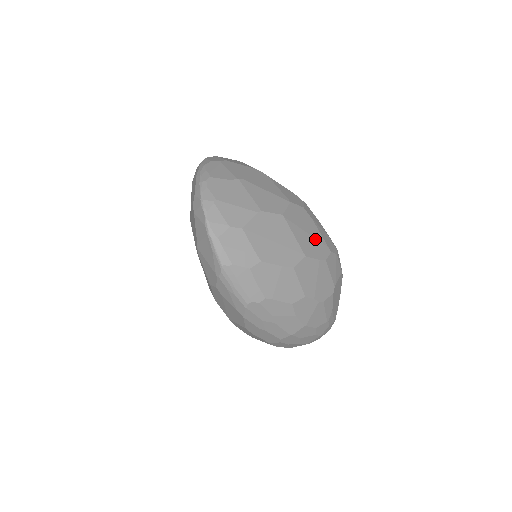
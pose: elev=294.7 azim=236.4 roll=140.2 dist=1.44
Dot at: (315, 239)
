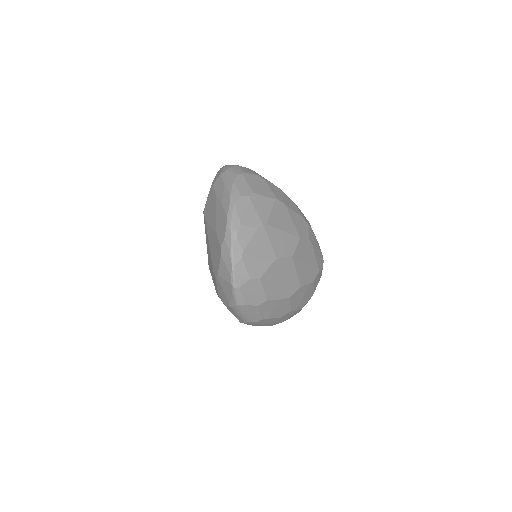
Dot at: (311, 266)
